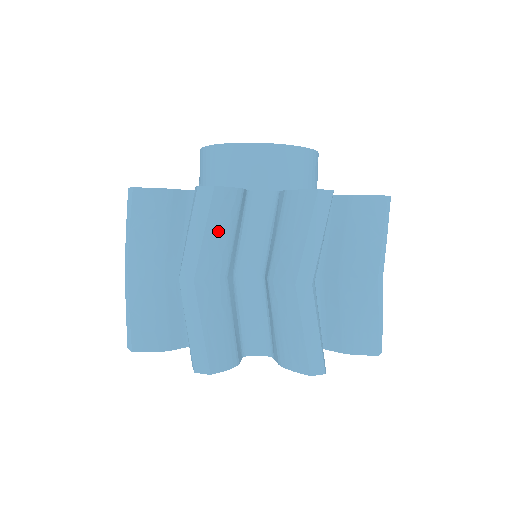
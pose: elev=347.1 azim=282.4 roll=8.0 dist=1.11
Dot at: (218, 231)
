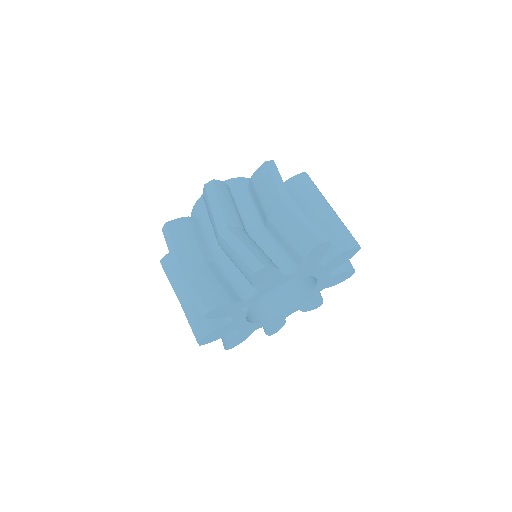
Dot at: occluded
